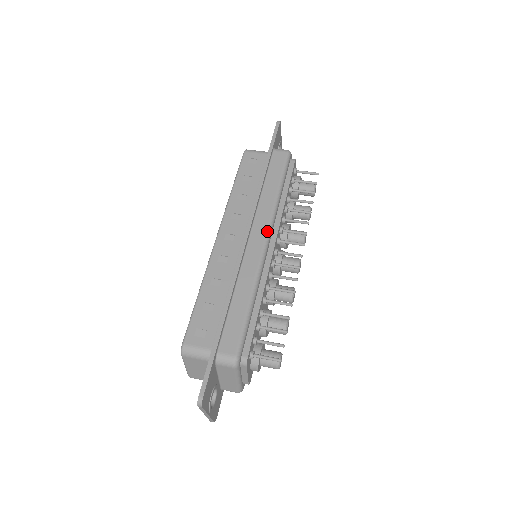
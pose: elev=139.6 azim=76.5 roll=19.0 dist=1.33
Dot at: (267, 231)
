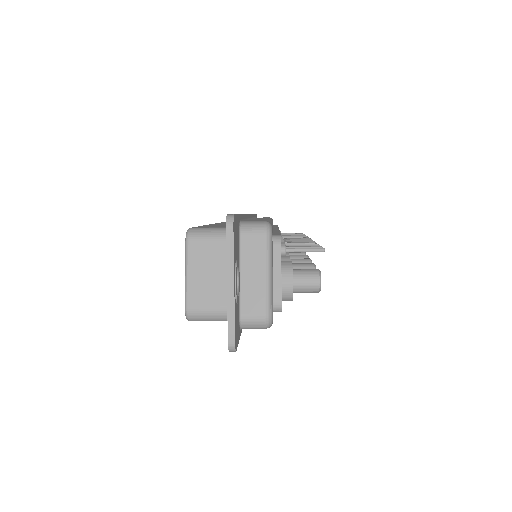
Dot at: occluded
